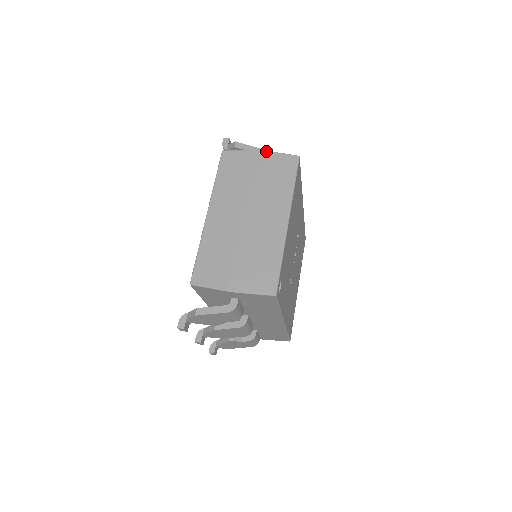
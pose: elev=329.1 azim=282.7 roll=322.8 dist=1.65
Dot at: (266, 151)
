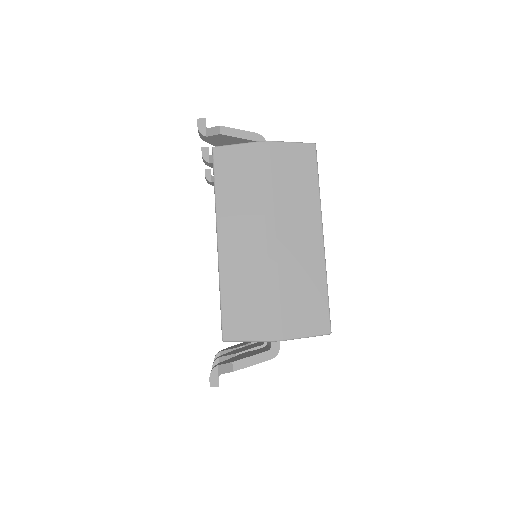
Dot at: (273, 142)
